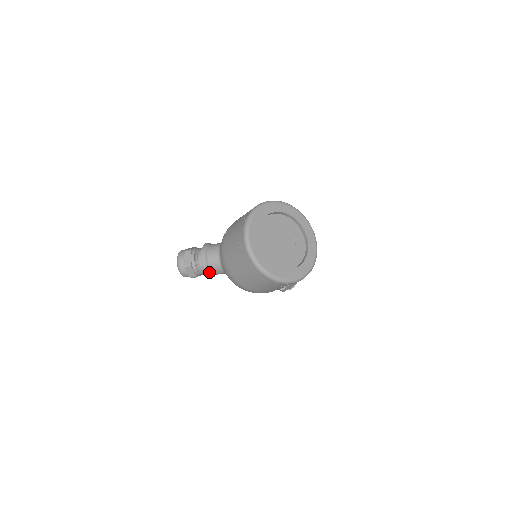
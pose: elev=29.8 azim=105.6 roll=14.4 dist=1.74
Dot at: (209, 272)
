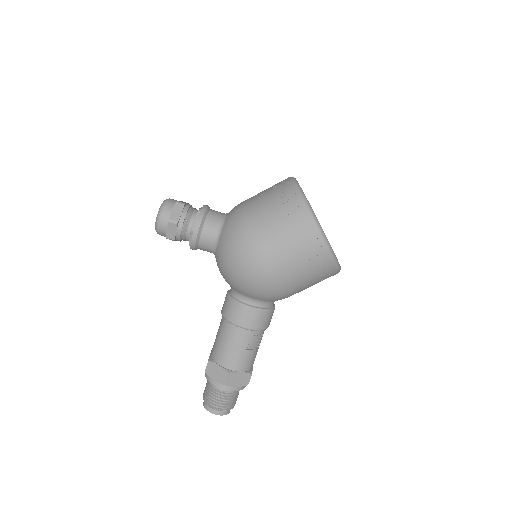
Dot at: (202, 221)
